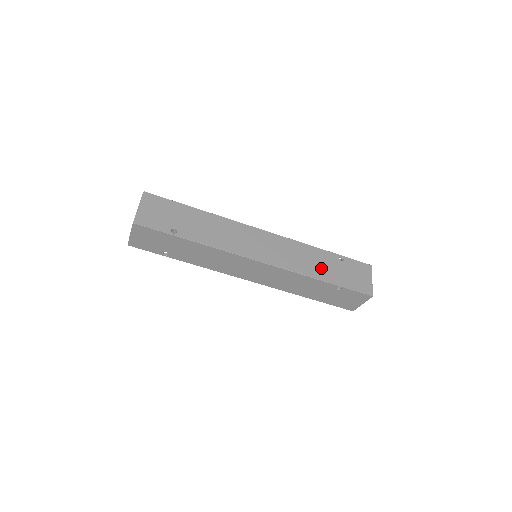
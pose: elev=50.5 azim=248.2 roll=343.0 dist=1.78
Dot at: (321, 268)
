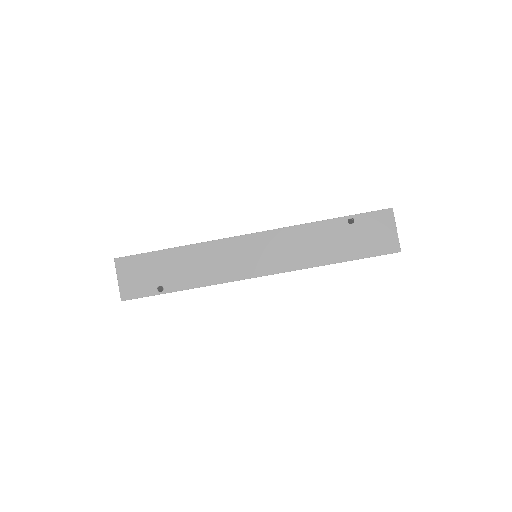
Dot at: (328, 248)
